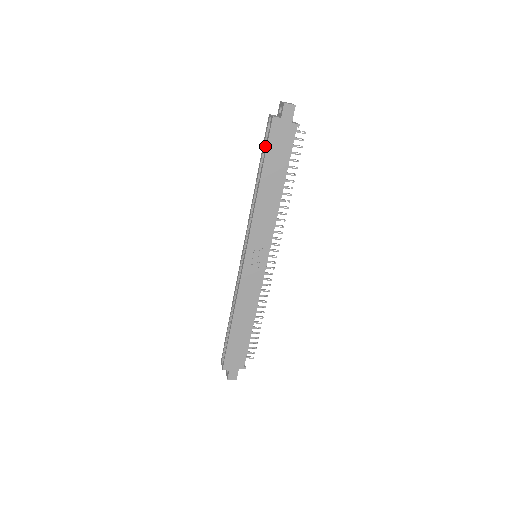
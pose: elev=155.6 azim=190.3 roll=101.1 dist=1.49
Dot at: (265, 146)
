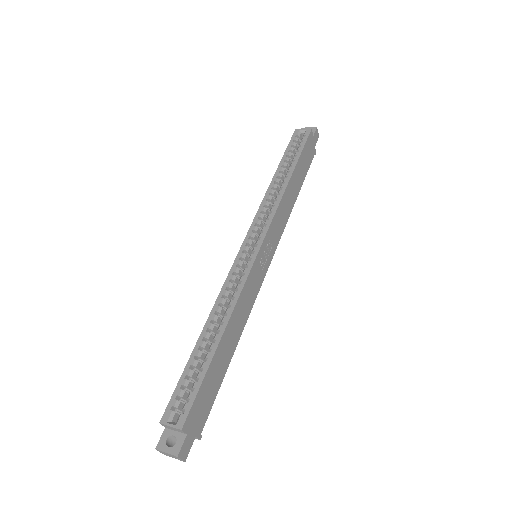
Dot at: (292, 150)
